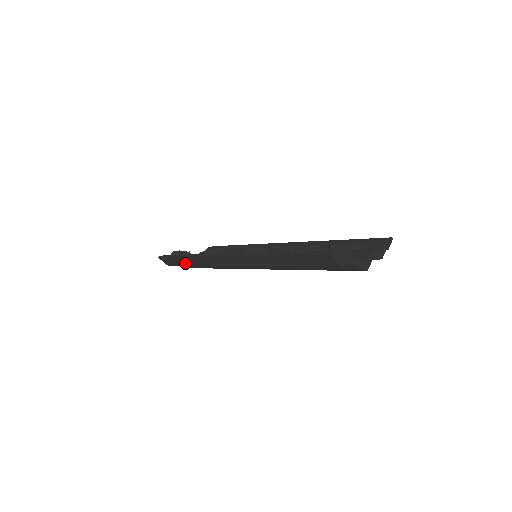
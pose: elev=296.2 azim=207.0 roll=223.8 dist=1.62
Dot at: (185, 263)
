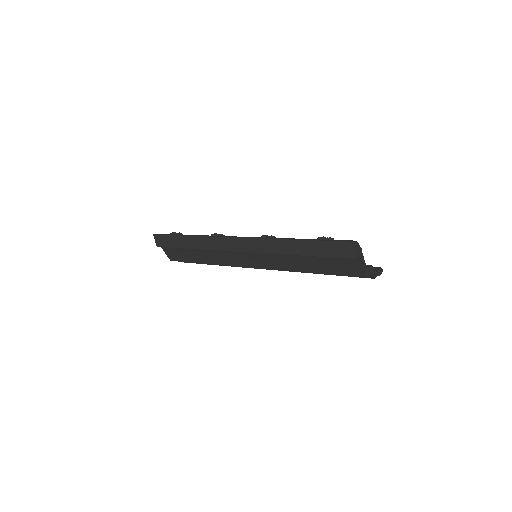
Dot at: (182, 244)
